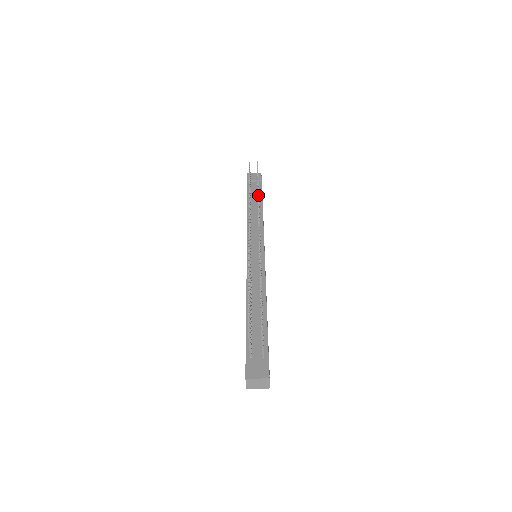
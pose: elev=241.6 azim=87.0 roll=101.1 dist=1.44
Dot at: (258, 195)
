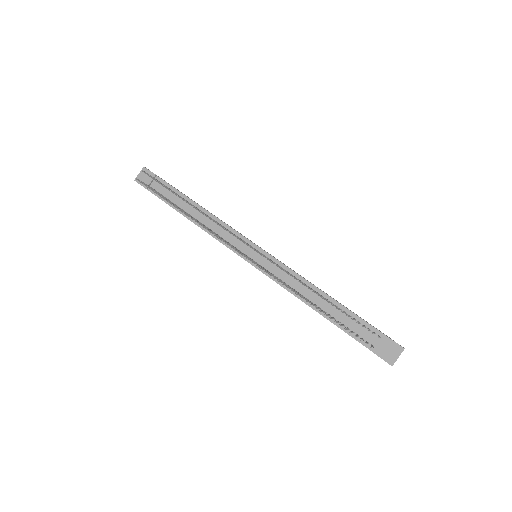
Dot at: (200, 212)
